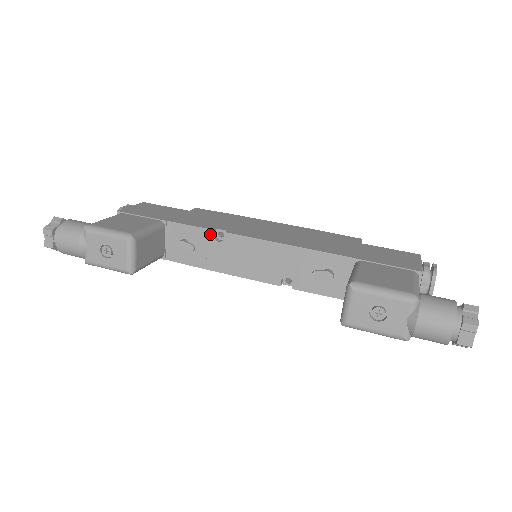
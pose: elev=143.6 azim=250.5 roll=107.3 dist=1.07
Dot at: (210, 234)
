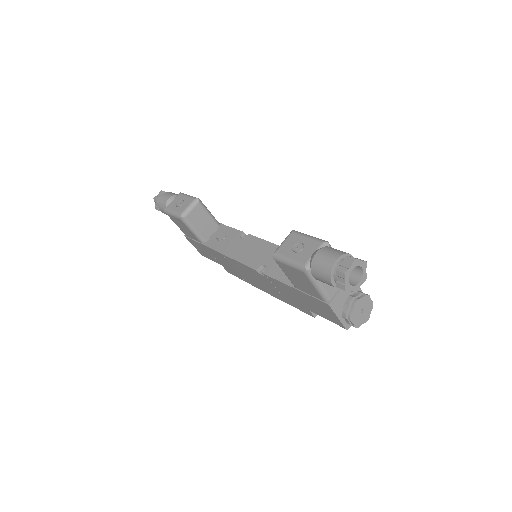
Dot at: (239, 234)
